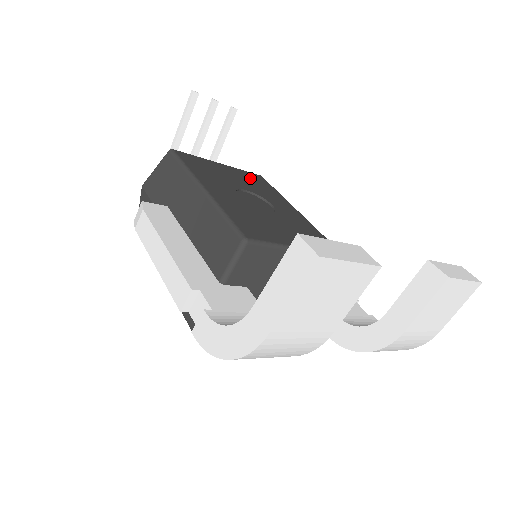
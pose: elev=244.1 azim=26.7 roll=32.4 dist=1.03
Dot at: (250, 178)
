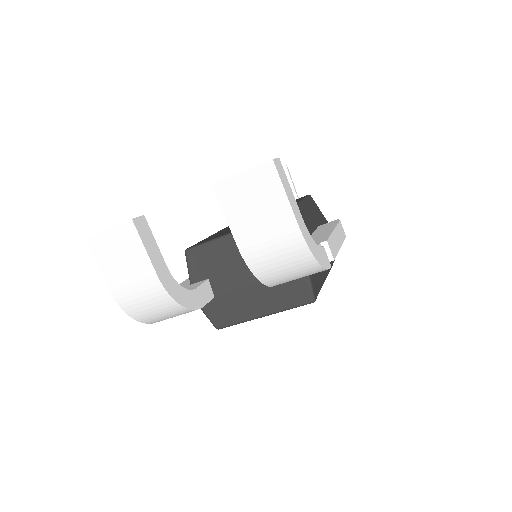
Dot at: occluded
